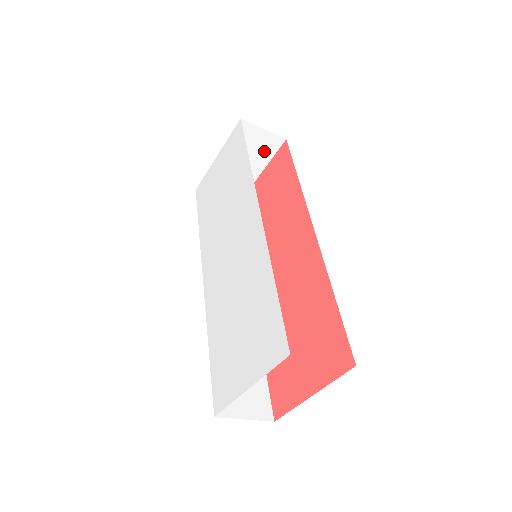
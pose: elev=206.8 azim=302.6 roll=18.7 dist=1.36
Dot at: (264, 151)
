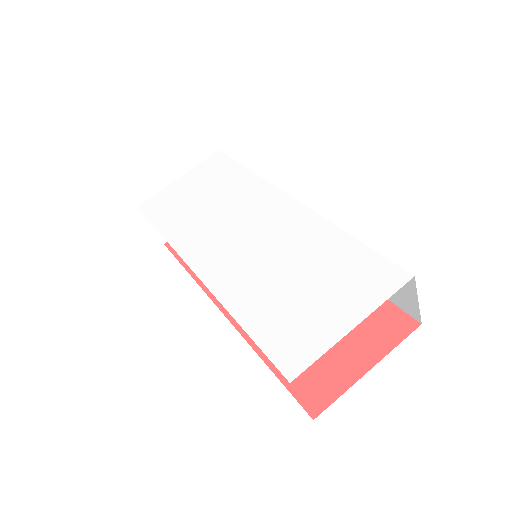
Dot at: occluded
